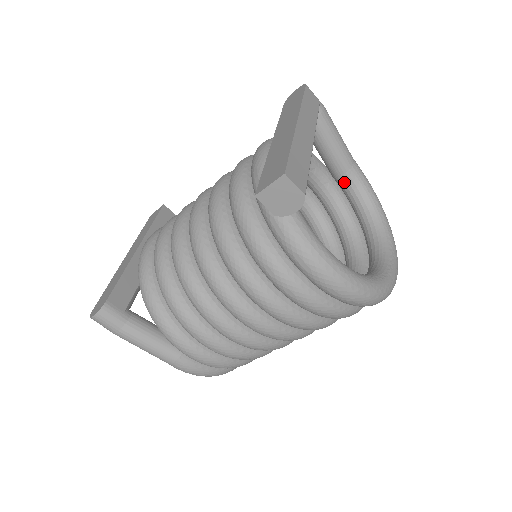
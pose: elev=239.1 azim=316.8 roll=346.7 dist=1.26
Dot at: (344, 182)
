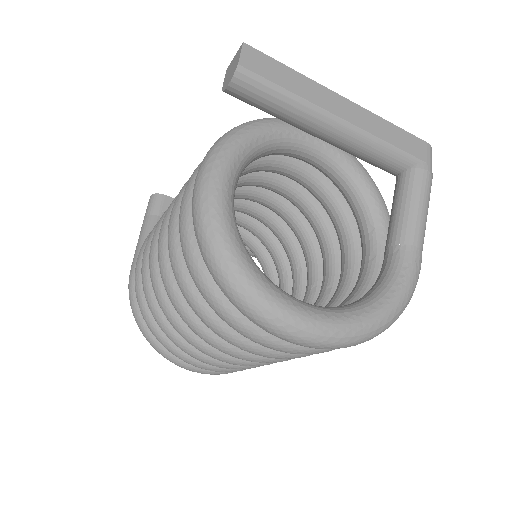
Dot at: (385, 258)
